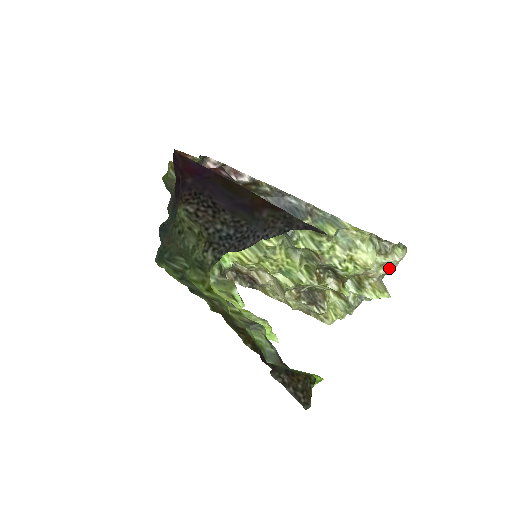
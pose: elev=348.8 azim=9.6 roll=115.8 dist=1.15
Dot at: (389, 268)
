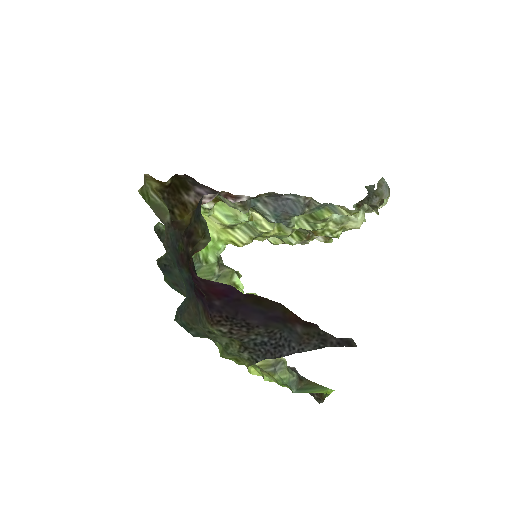
Dot at: occluded
